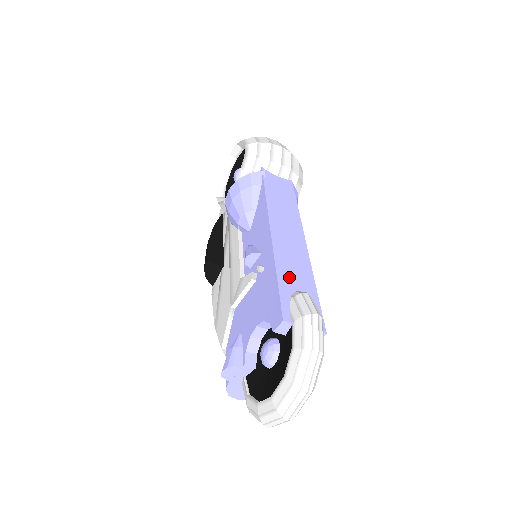
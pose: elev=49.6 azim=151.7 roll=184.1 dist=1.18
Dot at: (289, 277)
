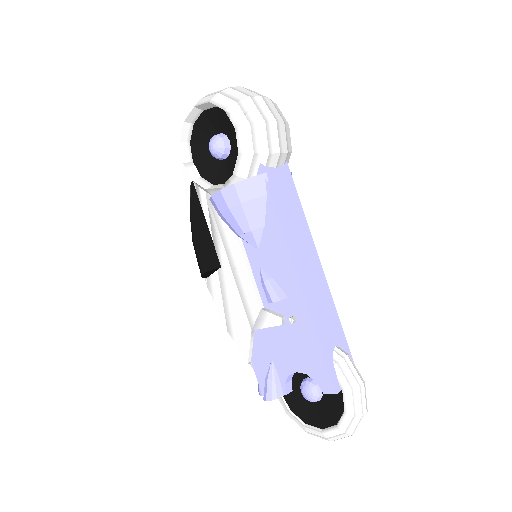
Dot at: (326, 335)
